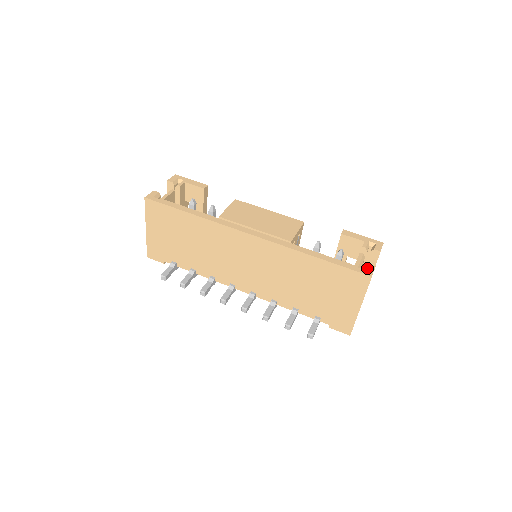
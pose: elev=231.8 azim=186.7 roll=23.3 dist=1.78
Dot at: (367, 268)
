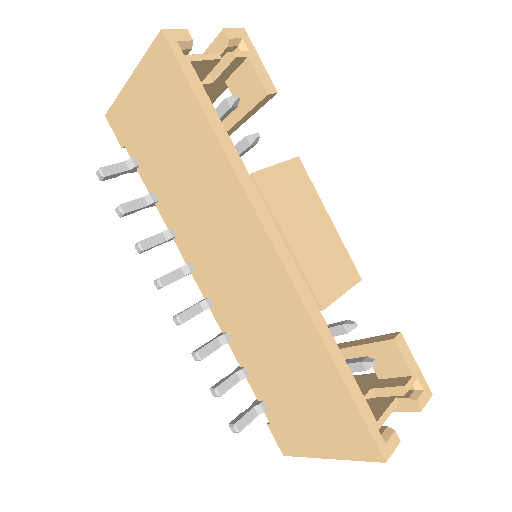
Dot at: (389, 439)
